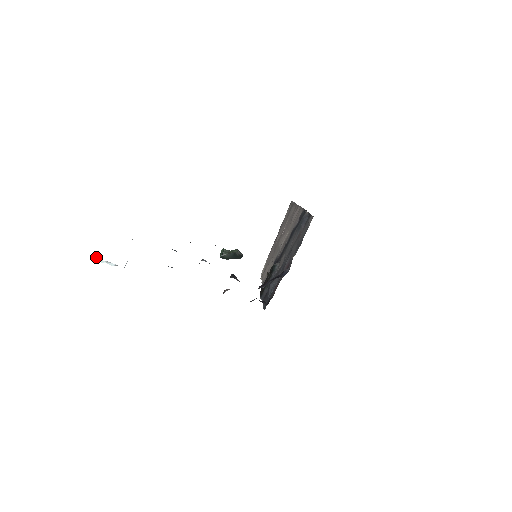
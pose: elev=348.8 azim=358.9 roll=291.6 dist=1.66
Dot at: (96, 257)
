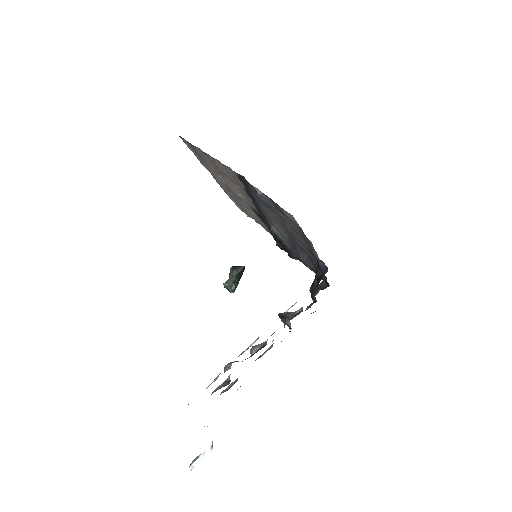
Dot at: (191, 465)
